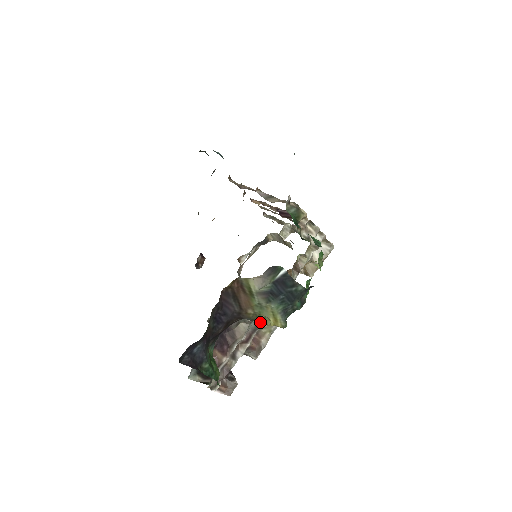
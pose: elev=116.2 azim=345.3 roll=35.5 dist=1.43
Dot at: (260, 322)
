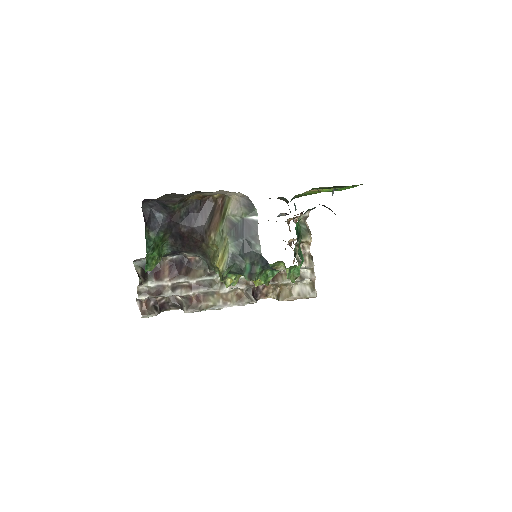
Dot at: (214, 285)
